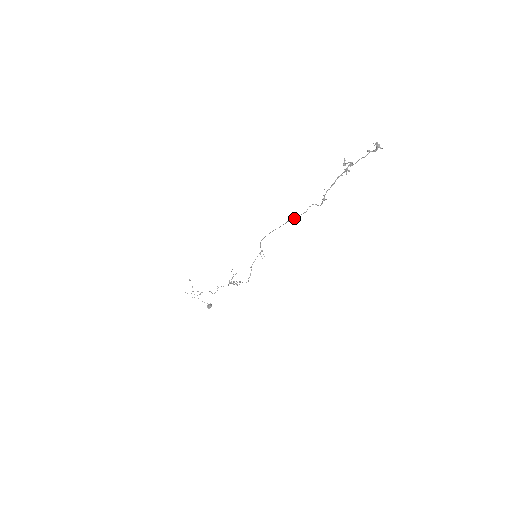
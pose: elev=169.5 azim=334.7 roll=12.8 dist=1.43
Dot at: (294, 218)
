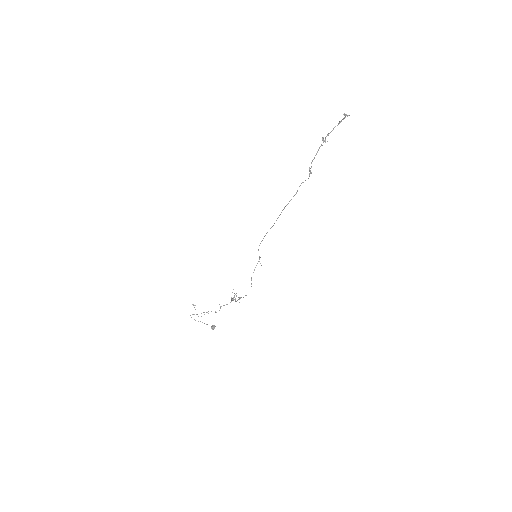
Dot at: (287, 204)
